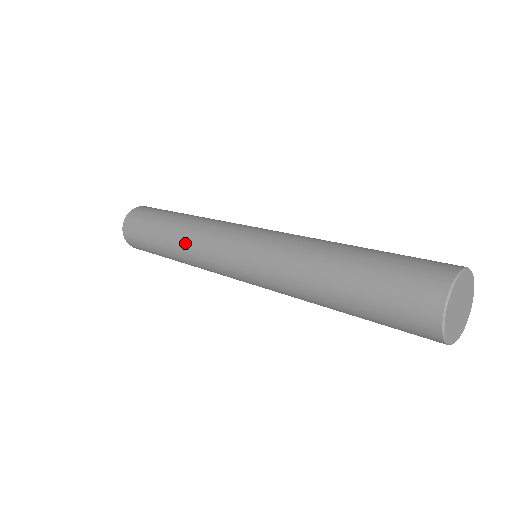
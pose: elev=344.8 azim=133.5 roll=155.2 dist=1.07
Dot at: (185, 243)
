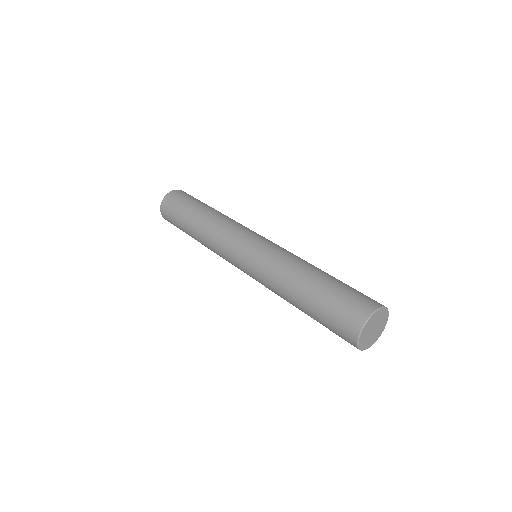
Dot at: (210, 226)
